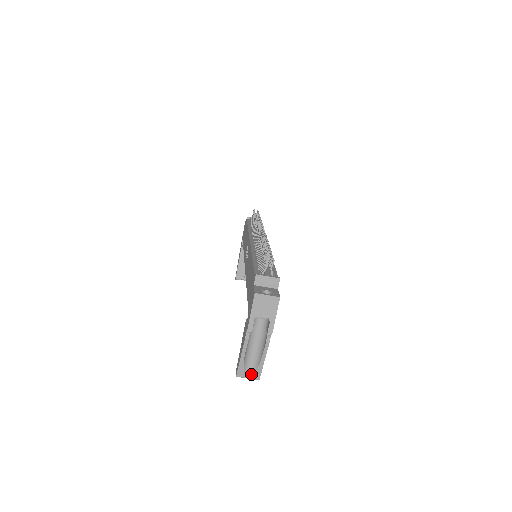
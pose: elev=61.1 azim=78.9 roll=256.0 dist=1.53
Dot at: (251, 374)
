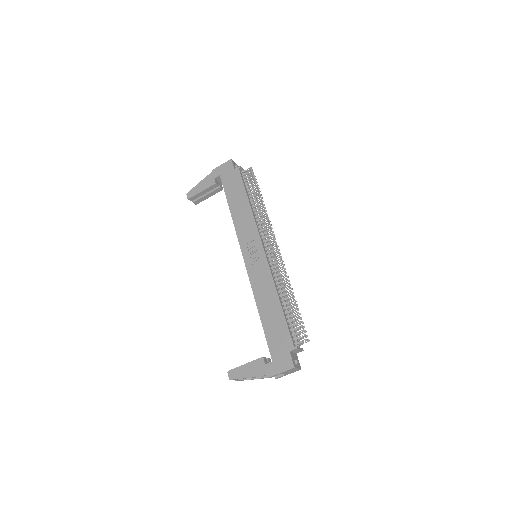
Dot at: (238, 379)
